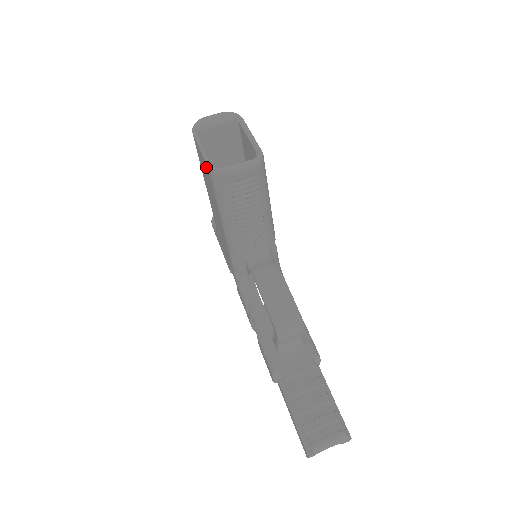
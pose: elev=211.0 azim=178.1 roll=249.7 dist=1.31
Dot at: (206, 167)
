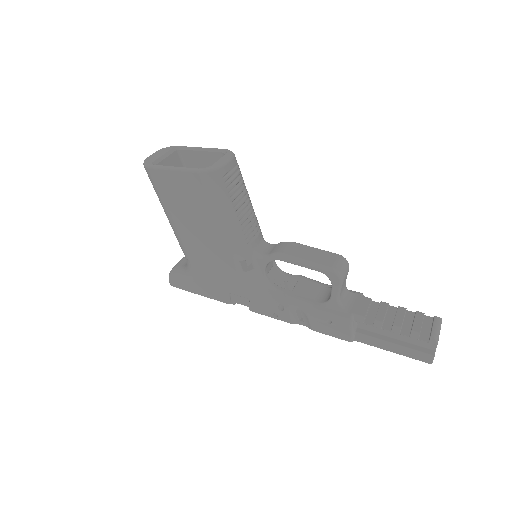
Dot at: (191, 178)
